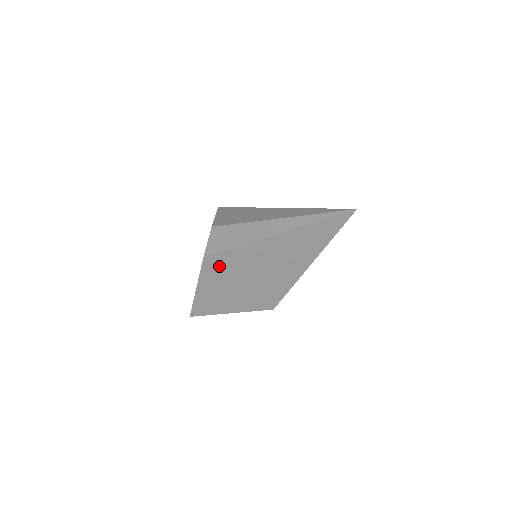
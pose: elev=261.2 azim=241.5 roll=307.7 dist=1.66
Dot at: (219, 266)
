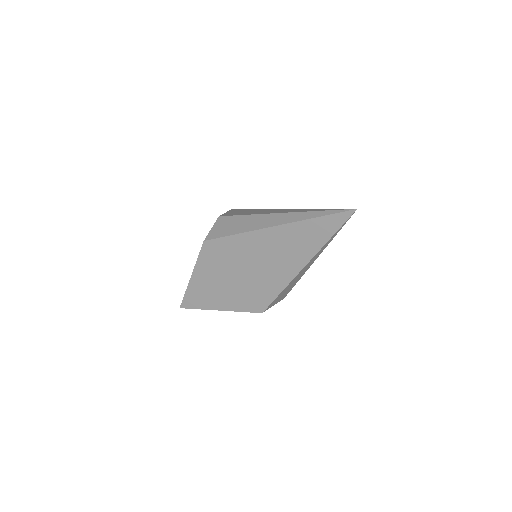
Dot at: (217, 253)
